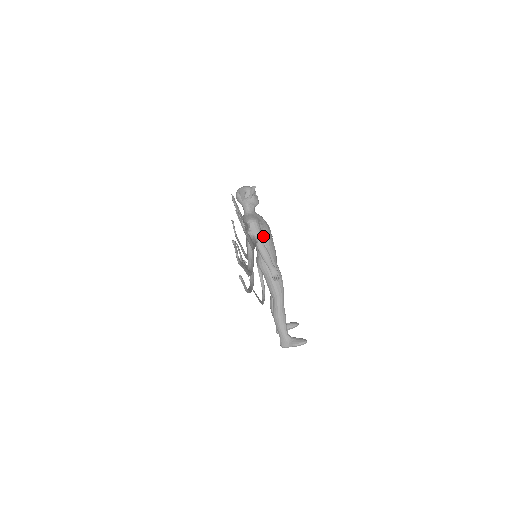
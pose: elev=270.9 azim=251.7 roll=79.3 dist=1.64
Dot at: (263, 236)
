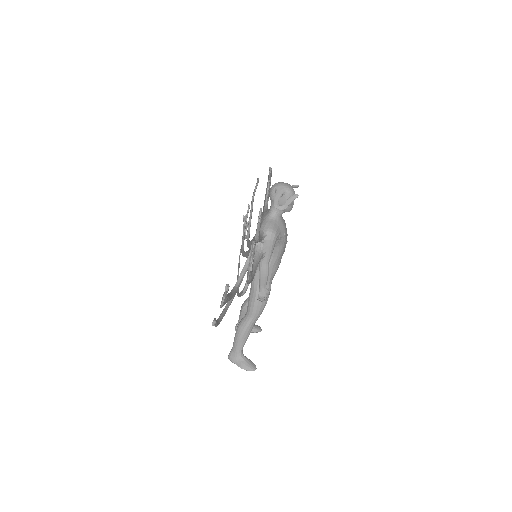
Dot at: (274, 250)
